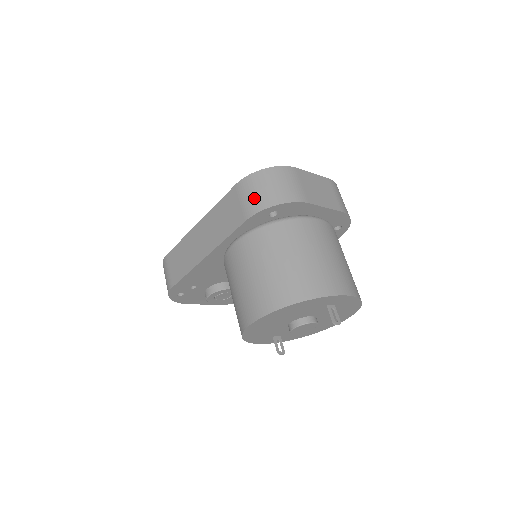
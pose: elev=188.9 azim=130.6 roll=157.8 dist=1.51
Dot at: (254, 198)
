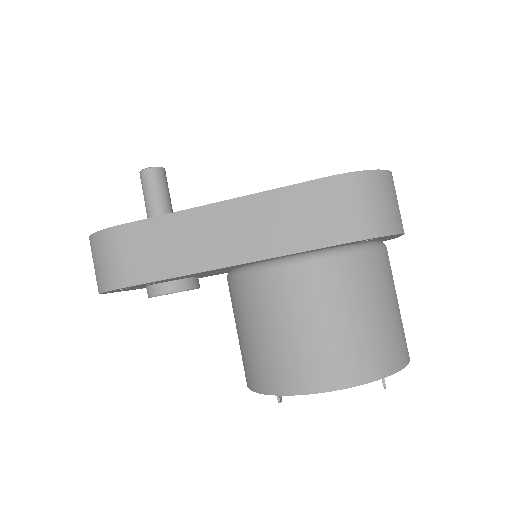
Dot at: (360, 214)
